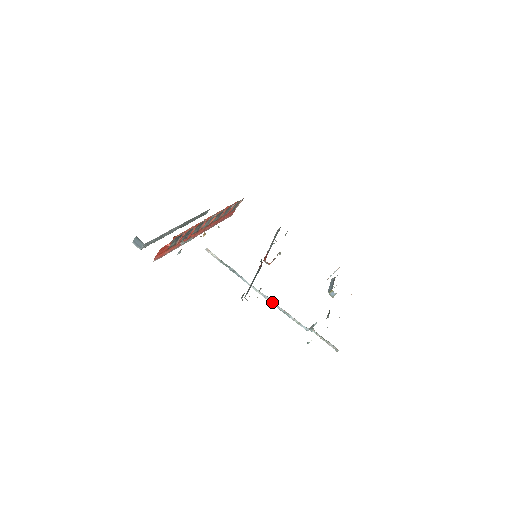
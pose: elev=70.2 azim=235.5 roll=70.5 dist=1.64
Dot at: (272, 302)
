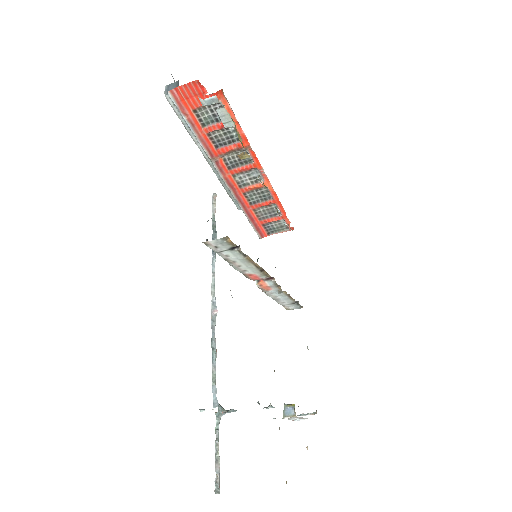
Dot at: (214, 319)
